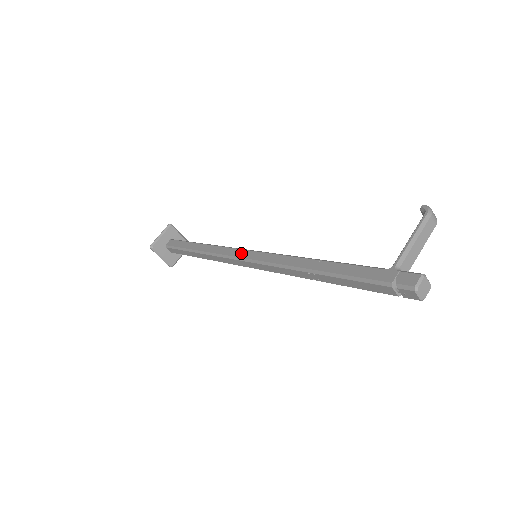
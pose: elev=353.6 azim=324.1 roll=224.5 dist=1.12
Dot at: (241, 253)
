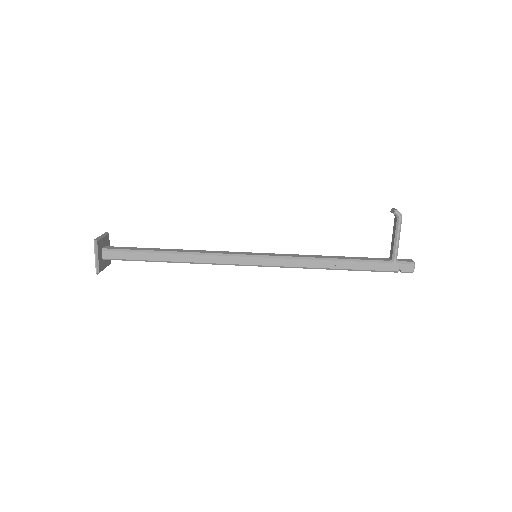
Dot at: (244, 261)
